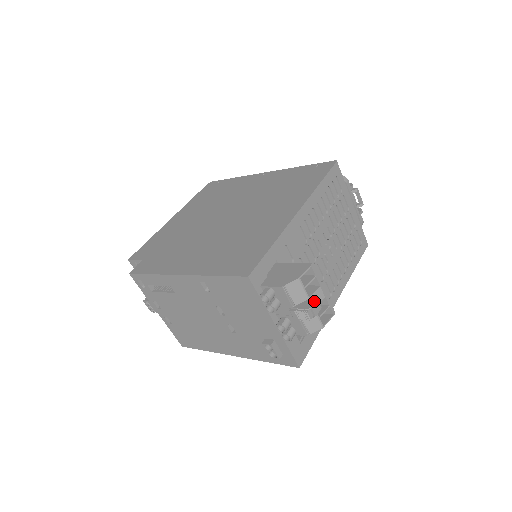
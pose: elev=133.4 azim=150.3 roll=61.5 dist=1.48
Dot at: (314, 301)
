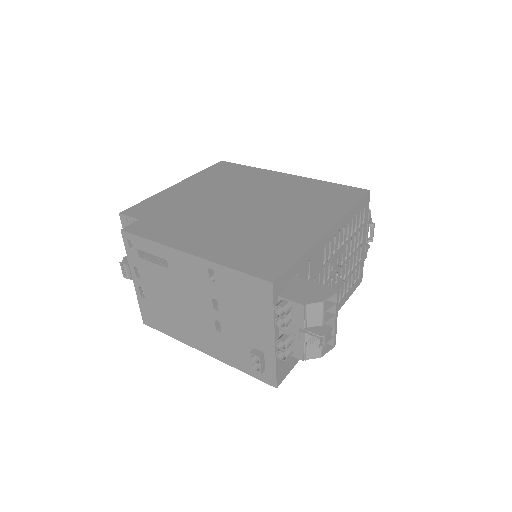
Dot at: (329, 329)
